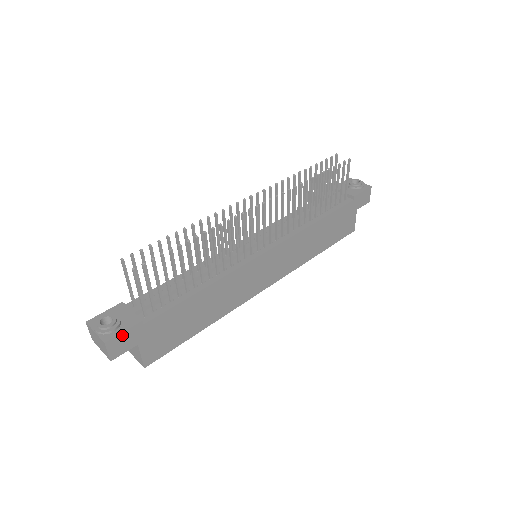
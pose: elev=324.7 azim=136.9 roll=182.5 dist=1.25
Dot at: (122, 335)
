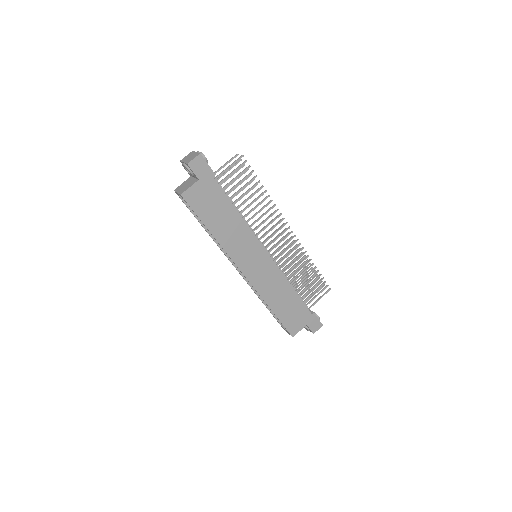
Dot at: (206, 164)
